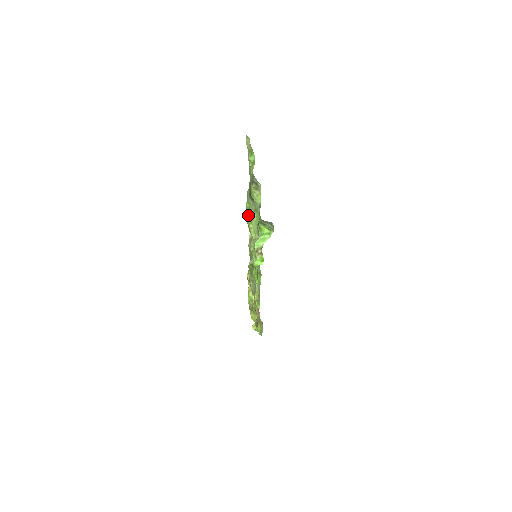
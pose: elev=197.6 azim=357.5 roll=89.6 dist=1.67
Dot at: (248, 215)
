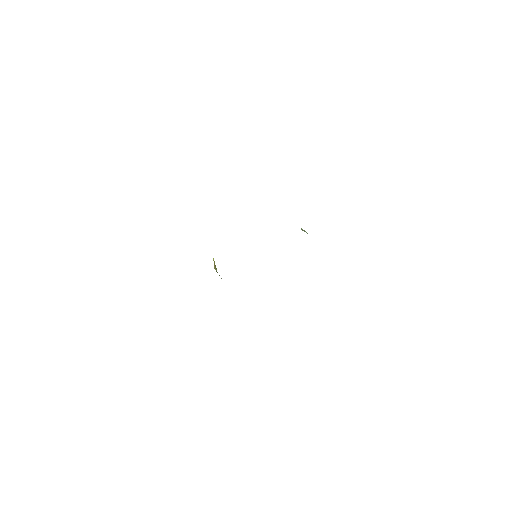
Dot at: occluded
